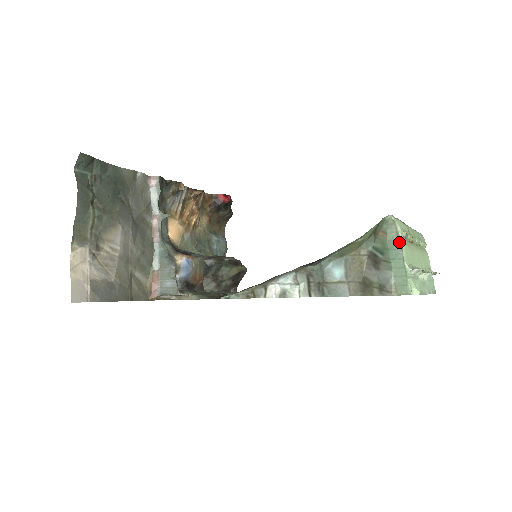
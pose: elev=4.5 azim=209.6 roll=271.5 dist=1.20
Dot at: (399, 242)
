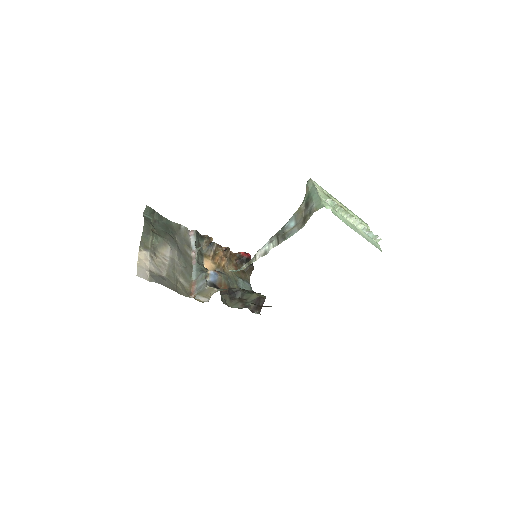
Dot at: (314, 187)
